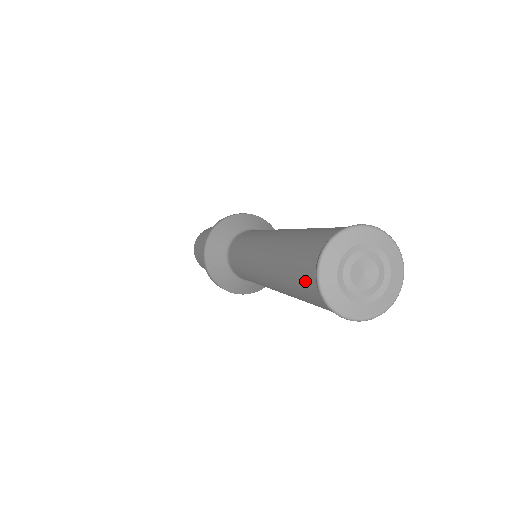
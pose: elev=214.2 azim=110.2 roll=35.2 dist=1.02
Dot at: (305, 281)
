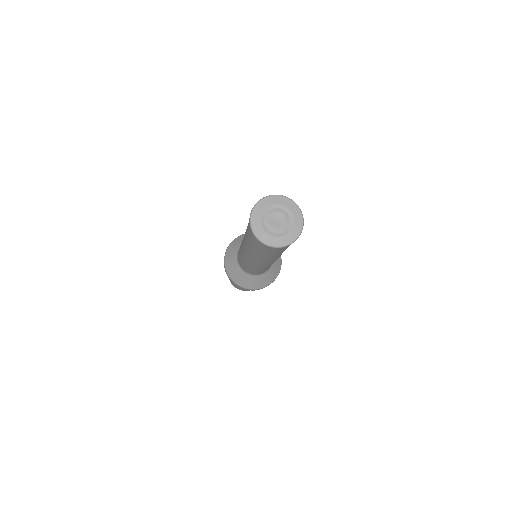
Dot at: occluded
